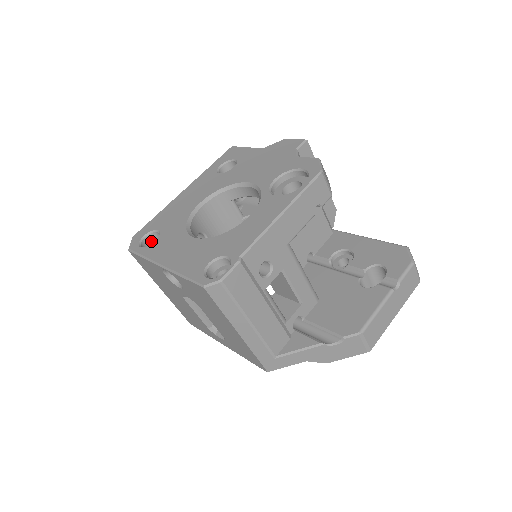
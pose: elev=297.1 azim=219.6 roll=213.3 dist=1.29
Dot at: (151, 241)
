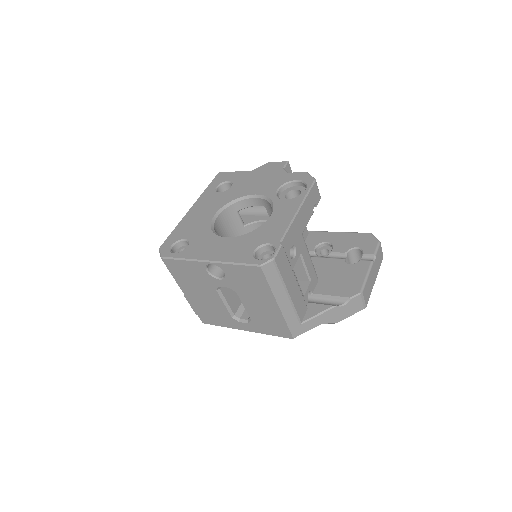
Dot at: (177, 249)
